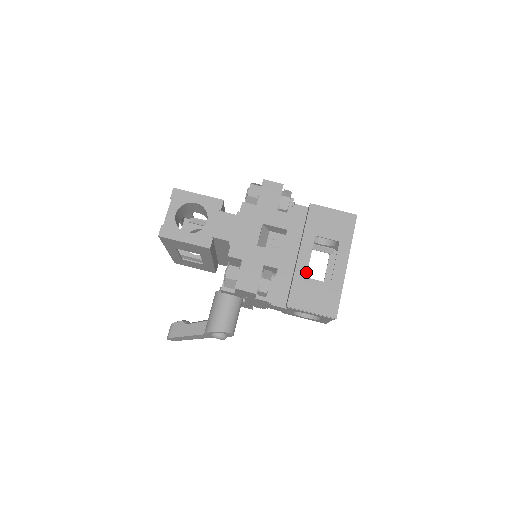
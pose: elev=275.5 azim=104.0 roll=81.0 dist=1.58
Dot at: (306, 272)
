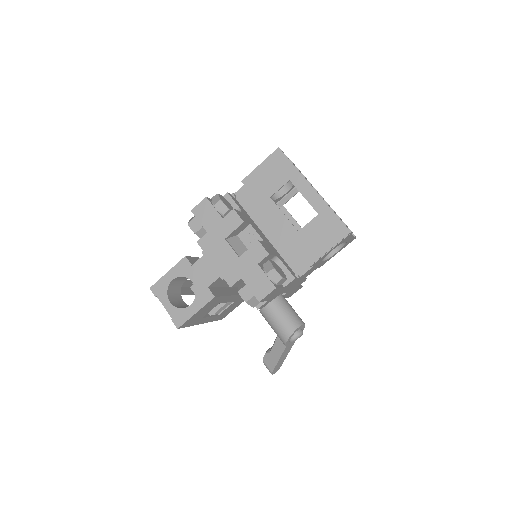
Dot at: (294, 228)
